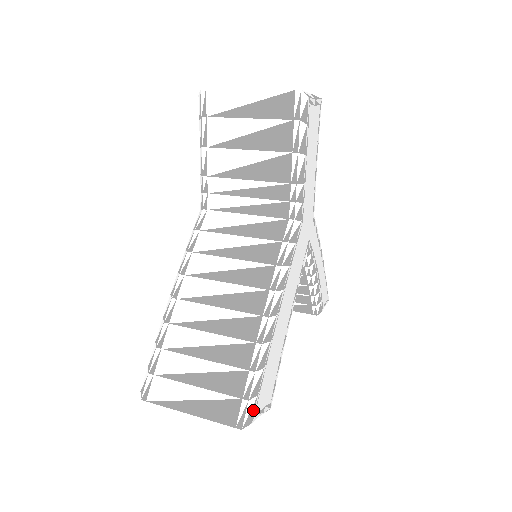
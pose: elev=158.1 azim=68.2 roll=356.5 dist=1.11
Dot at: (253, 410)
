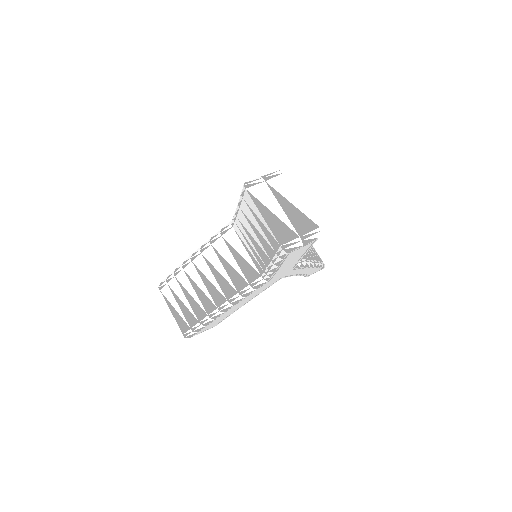
Dot at: (193, 335)
